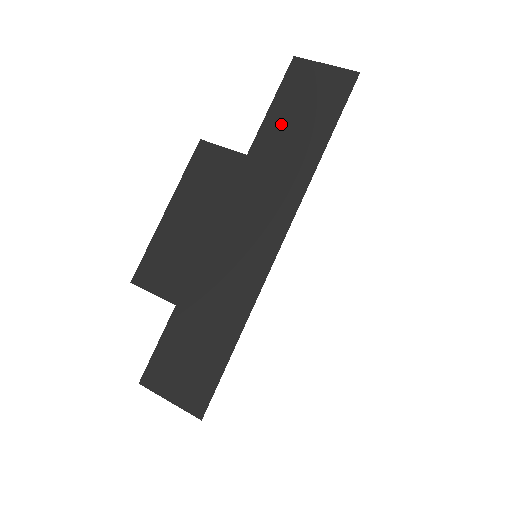
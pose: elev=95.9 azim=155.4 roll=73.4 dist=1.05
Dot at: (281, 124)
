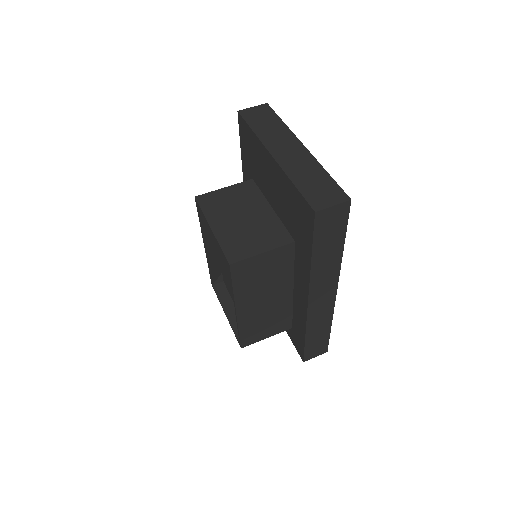
Dot at: (259, 125)
